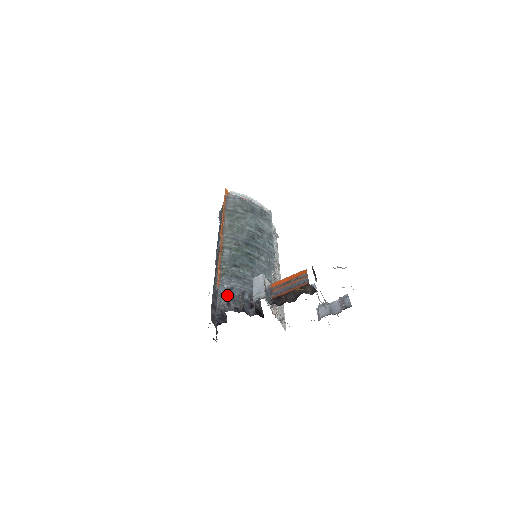
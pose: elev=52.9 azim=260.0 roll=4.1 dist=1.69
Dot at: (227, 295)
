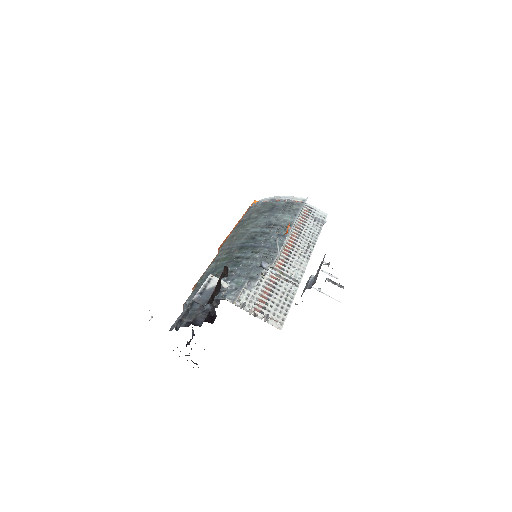
Dot at: (185, 312)
